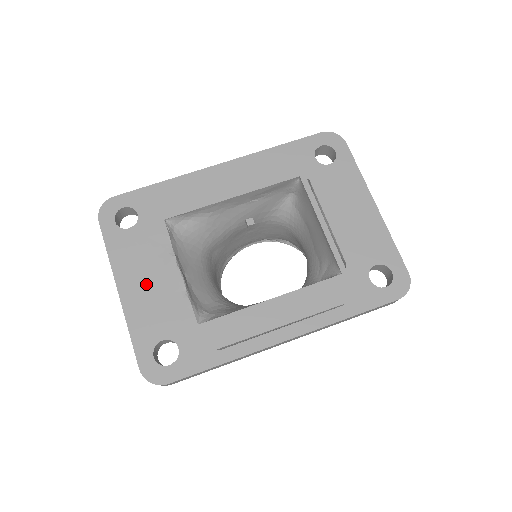
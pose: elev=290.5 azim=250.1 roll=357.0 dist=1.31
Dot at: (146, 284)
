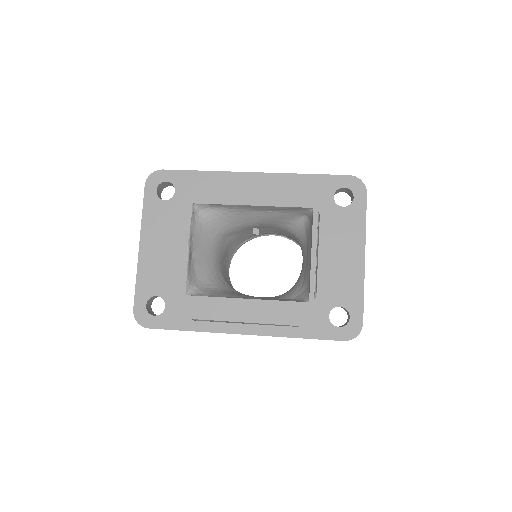
Dot at: (161, 249)
